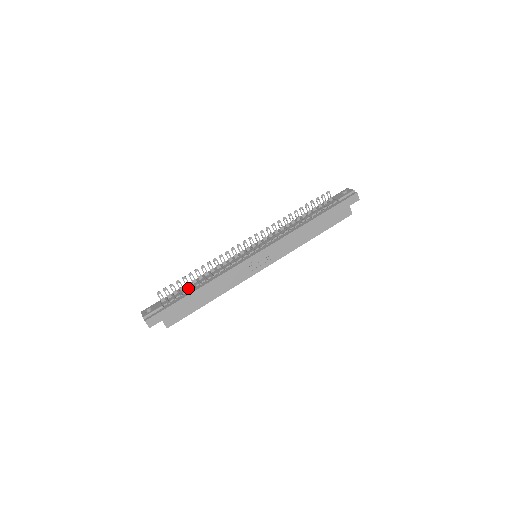
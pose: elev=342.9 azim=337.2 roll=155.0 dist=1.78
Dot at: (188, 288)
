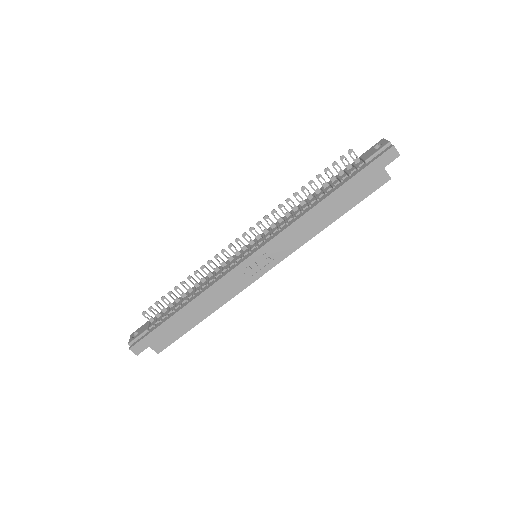
Dot at: (176, 305)
